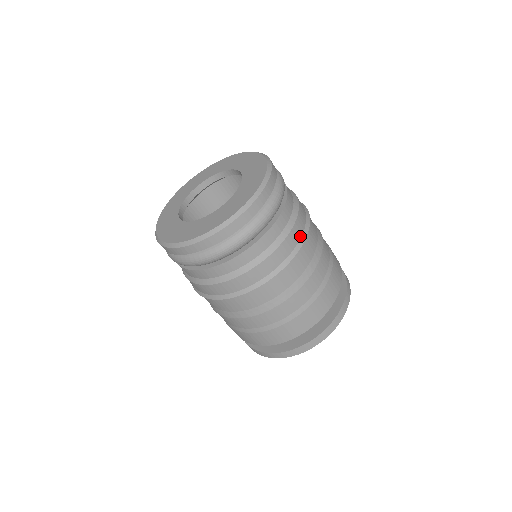
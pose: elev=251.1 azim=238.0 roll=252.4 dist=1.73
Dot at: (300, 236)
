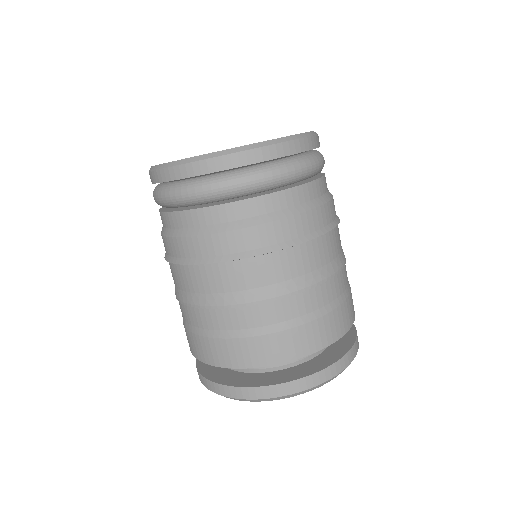
Dot at: (316, 228)
